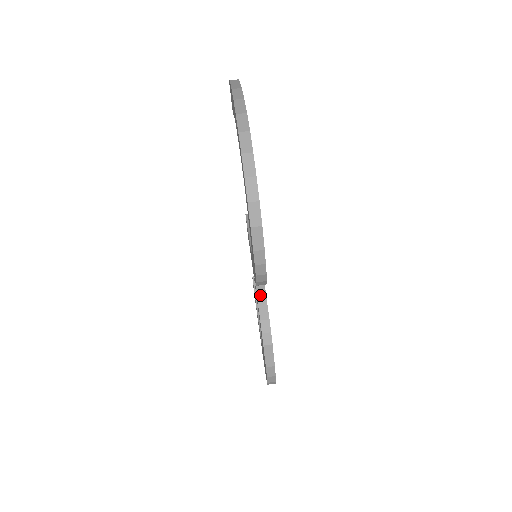
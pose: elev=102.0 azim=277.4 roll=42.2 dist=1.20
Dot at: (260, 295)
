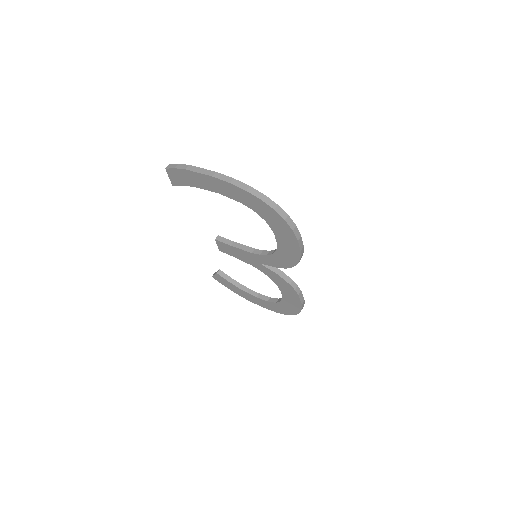
Dot at: (279, 273)
